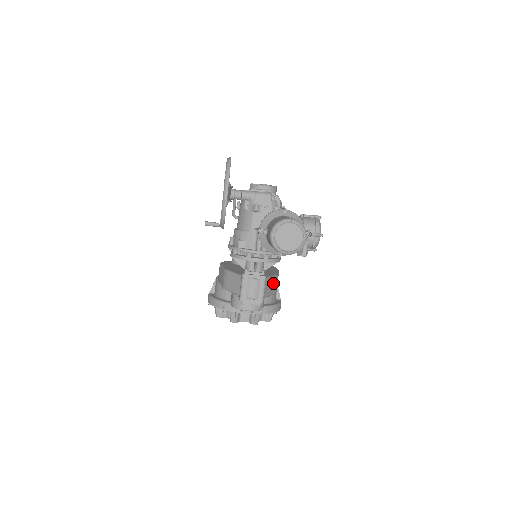
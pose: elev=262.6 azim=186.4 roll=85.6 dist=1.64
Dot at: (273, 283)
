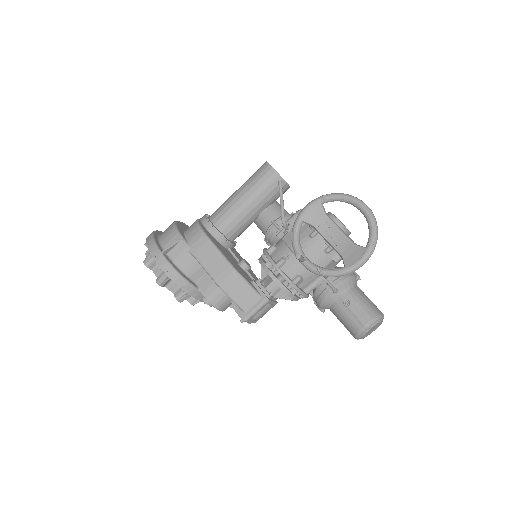
Dot at: occluded
